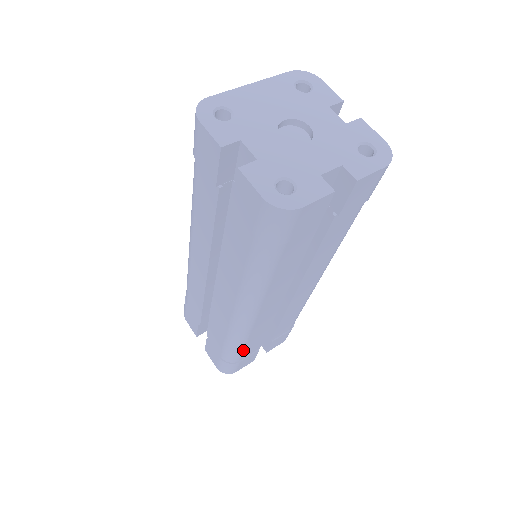
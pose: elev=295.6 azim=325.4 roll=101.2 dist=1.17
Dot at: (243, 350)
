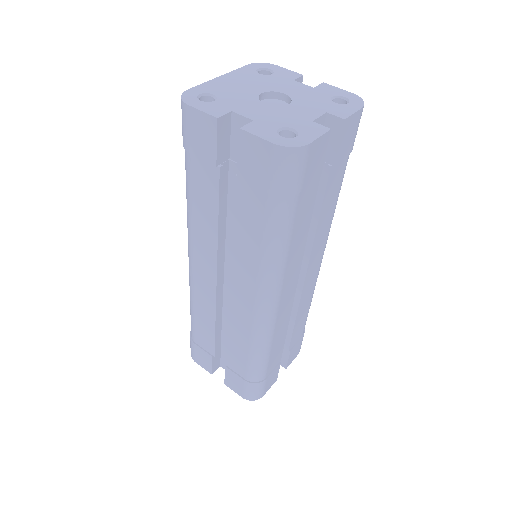
Dot at: (268, 360)
